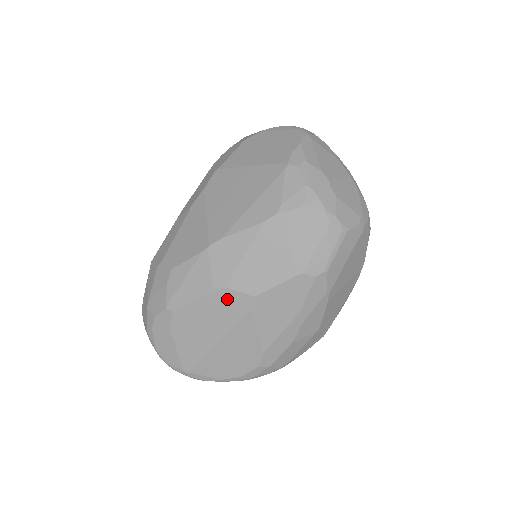
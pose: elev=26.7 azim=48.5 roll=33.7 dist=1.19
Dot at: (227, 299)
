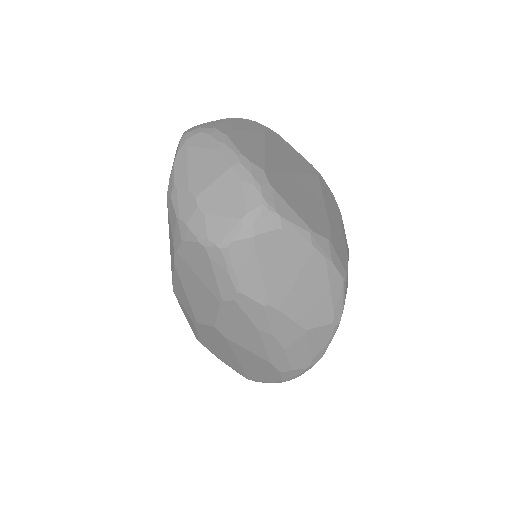
Dot at: (206, 330)
